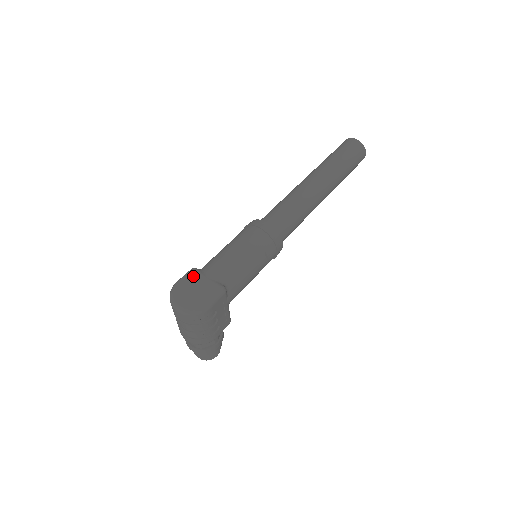
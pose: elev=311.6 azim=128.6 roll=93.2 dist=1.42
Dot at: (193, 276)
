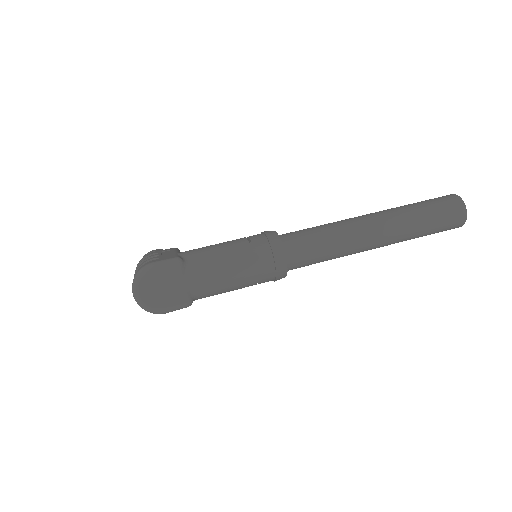
Dot at: (172, 271)
